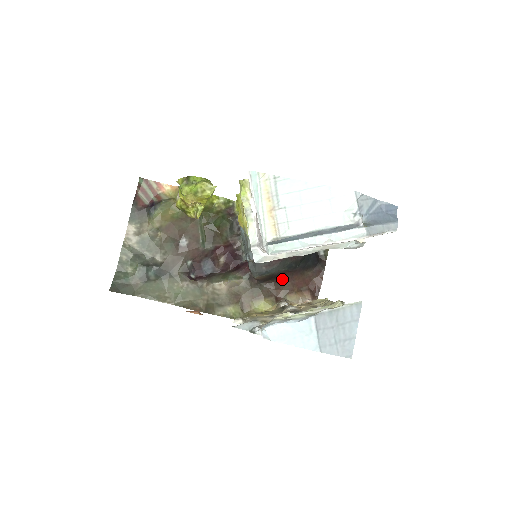
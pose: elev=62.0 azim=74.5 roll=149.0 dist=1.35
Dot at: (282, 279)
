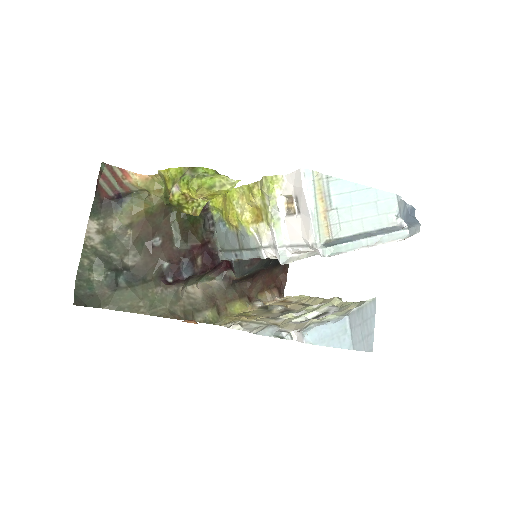
Dot at: (256, 278)
